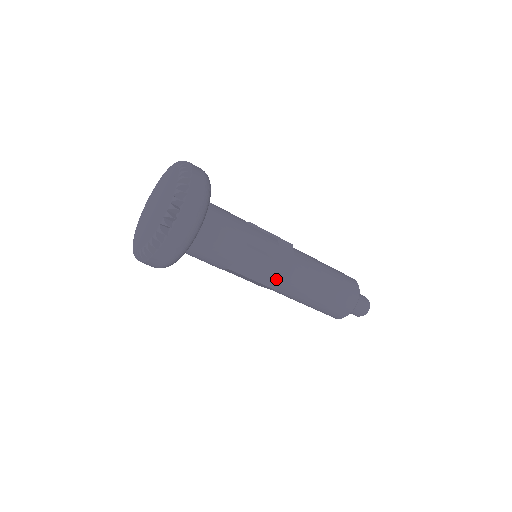
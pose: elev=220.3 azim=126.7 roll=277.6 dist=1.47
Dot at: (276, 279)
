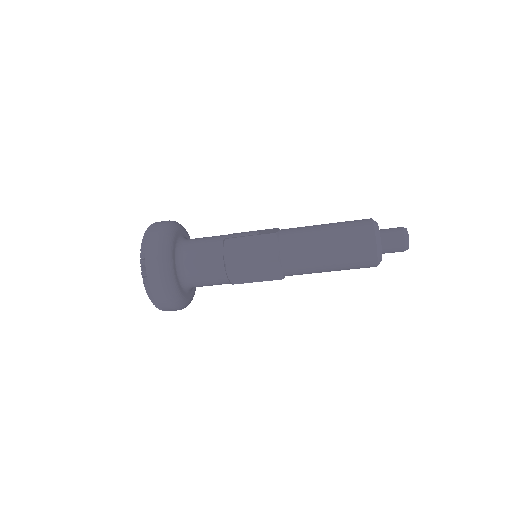
Dot at: (271, 250)
